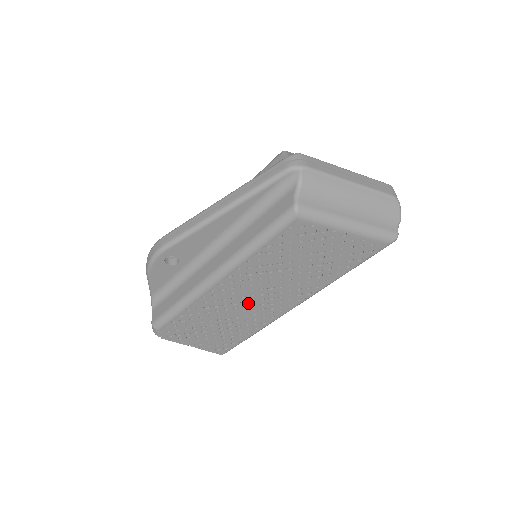
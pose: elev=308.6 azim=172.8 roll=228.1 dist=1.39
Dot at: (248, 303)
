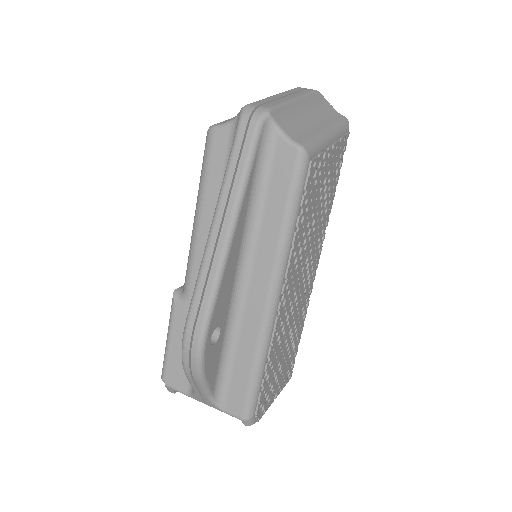
Dot at: (297, 297)
